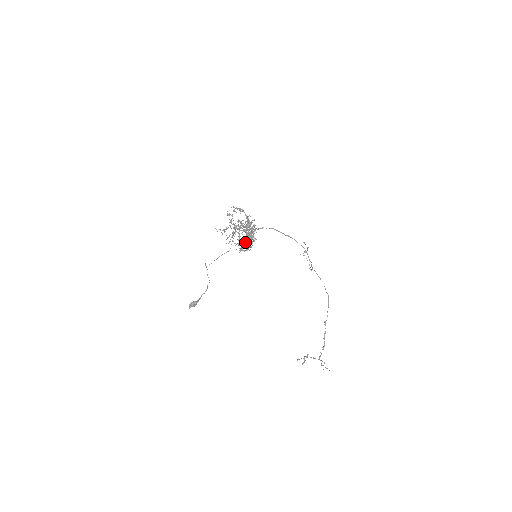
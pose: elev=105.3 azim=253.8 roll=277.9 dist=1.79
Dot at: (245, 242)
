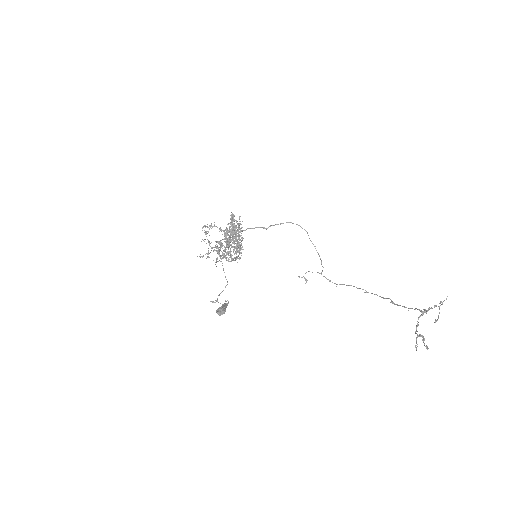
Dot at: (231, 216)
